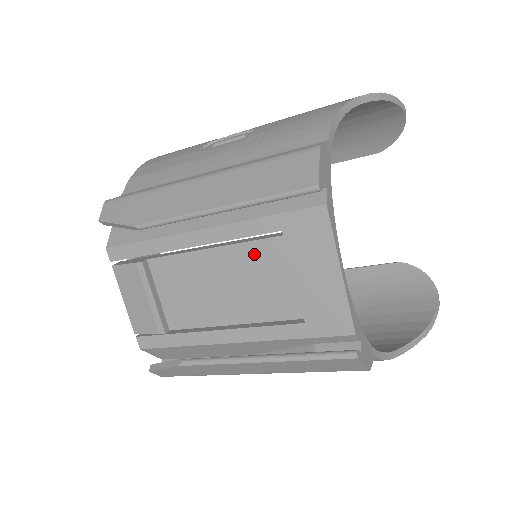
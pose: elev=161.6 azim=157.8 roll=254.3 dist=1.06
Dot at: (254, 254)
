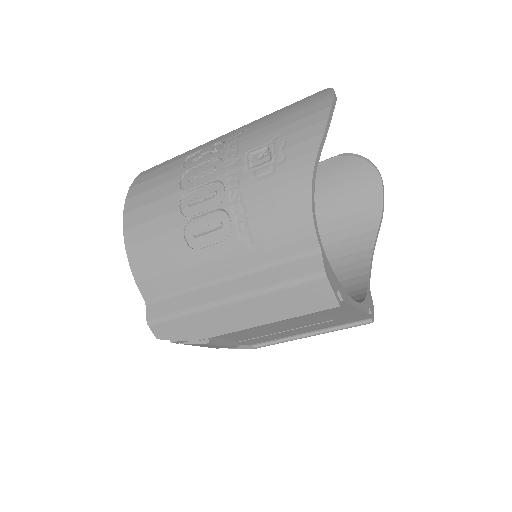
Dot at: (293, 319)
